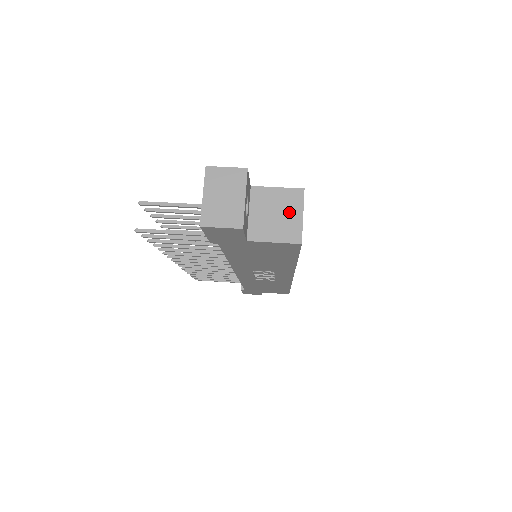
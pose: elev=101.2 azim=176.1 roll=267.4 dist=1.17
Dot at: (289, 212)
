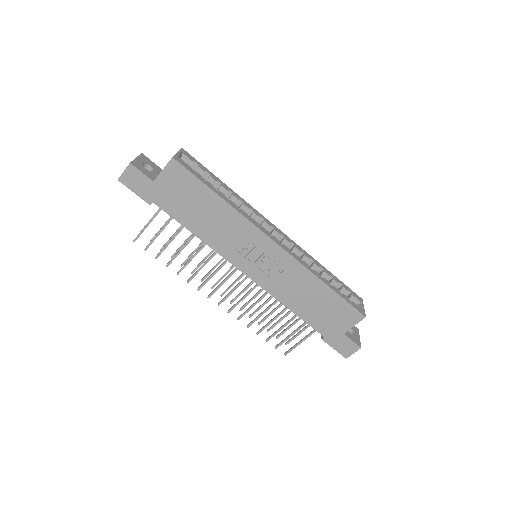
Dot at: occluded
